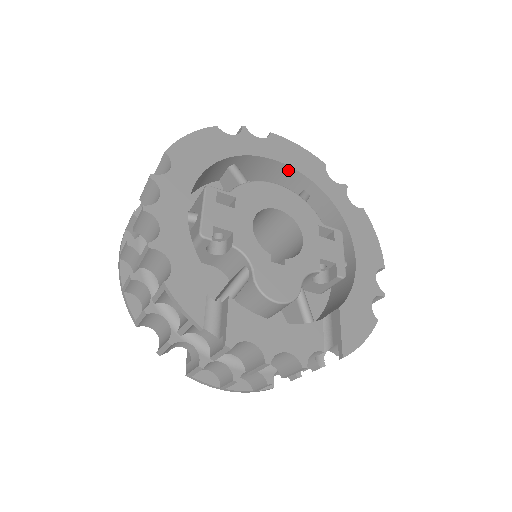
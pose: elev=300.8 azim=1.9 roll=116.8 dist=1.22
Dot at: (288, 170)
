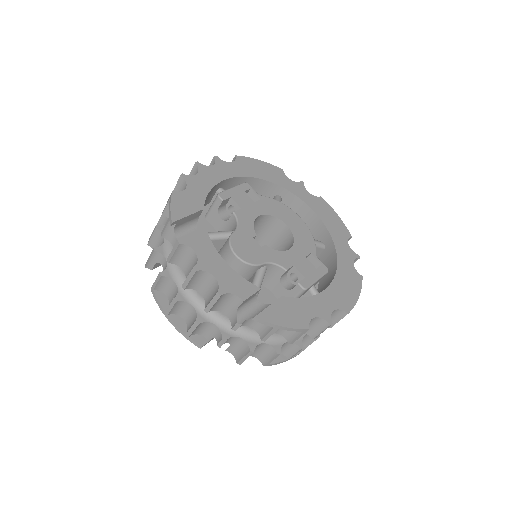
Dot at: (317, 220)
